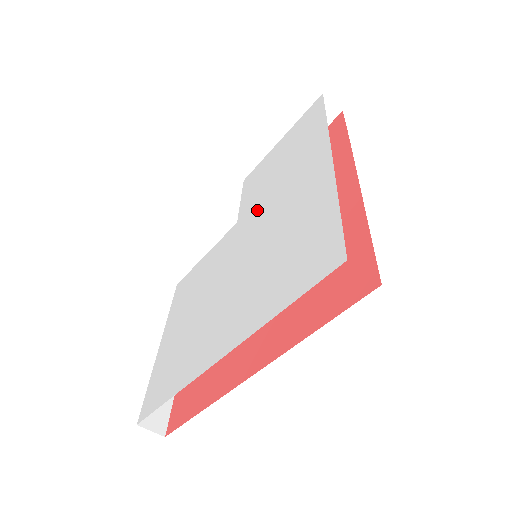
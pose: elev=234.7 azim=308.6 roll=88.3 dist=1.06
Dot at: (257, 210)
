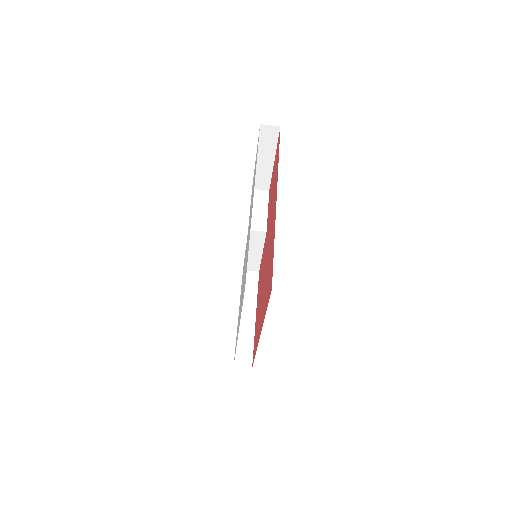
Dot at: occluded
